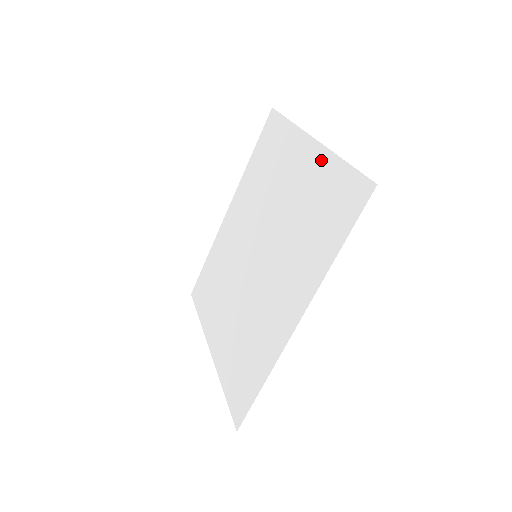
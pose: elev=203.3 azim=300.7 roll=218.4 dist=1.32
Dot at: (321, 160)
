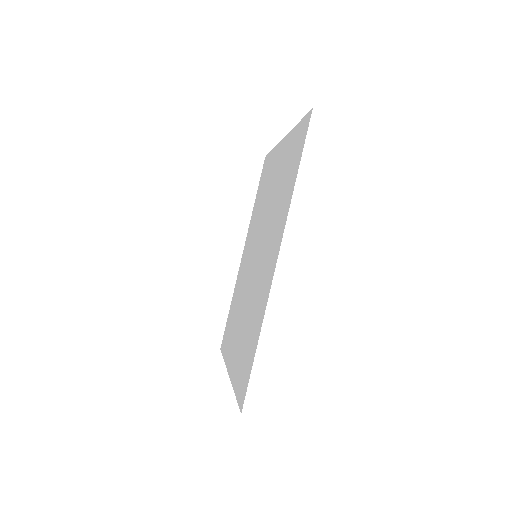
Dot at: (287, 142)
